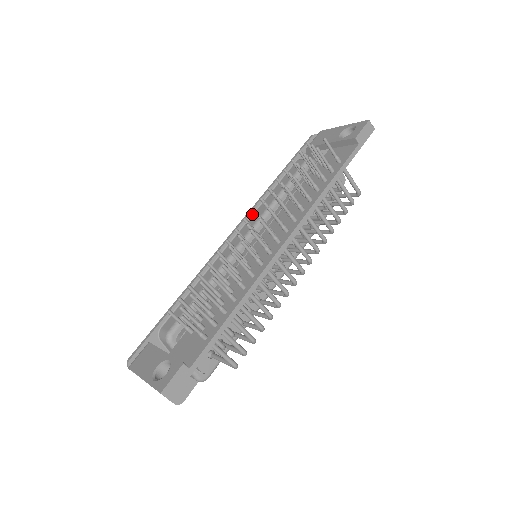
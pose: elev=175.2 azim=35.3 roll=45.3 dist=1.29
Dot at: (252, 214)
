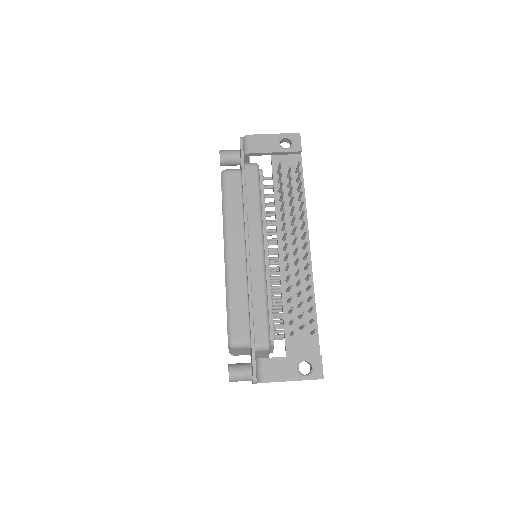
Dot at: (248, 226)
